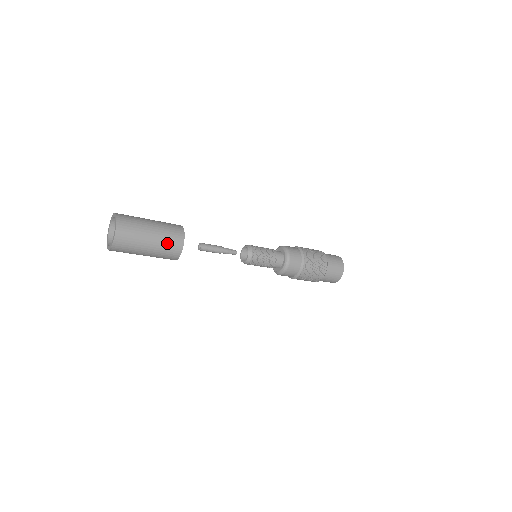
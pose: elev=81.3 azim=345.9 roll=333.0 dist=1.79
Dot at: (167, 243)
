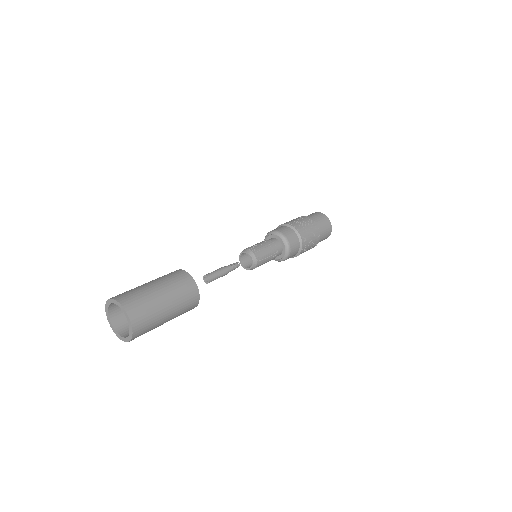
Dot at: (182, 312)
